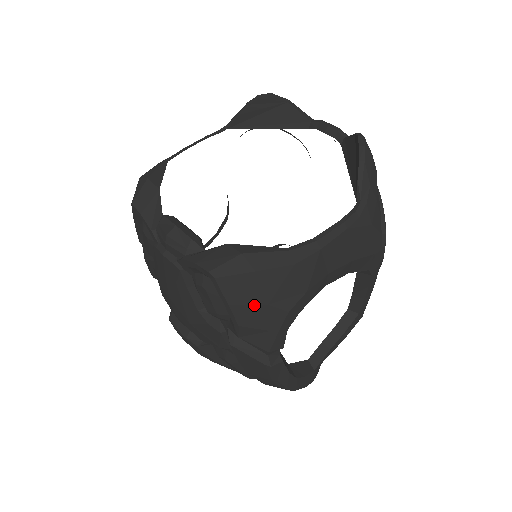
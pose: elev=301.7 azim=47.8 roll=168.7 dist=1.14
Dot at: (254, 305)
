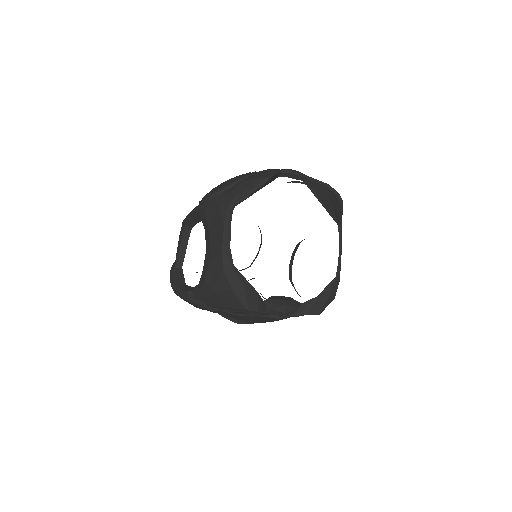
Dot at: occluded
